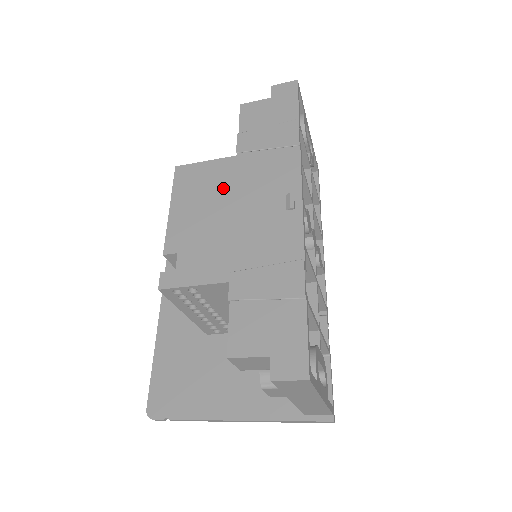
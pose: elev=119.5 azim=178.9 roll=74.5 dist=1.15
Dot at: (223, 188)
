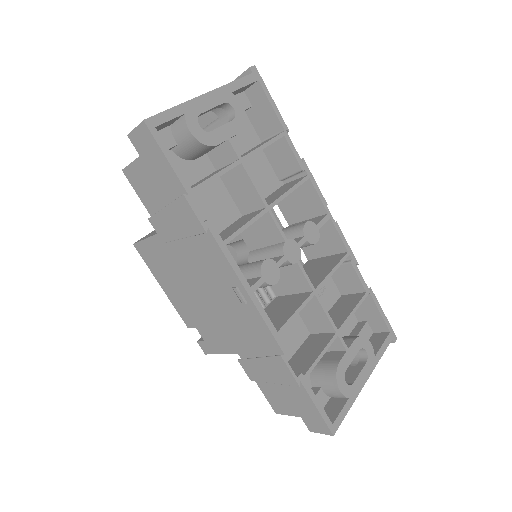
Dot at: (182, 268)
